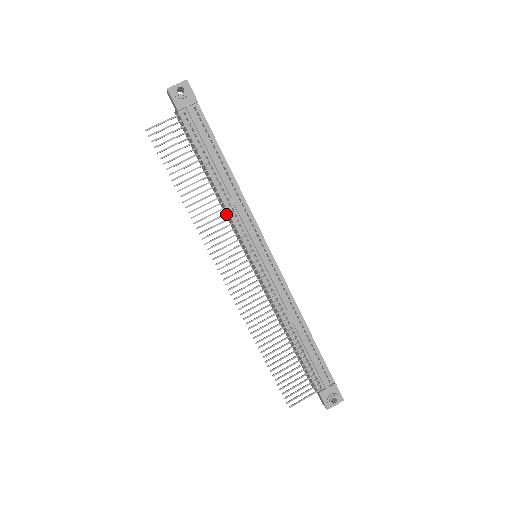
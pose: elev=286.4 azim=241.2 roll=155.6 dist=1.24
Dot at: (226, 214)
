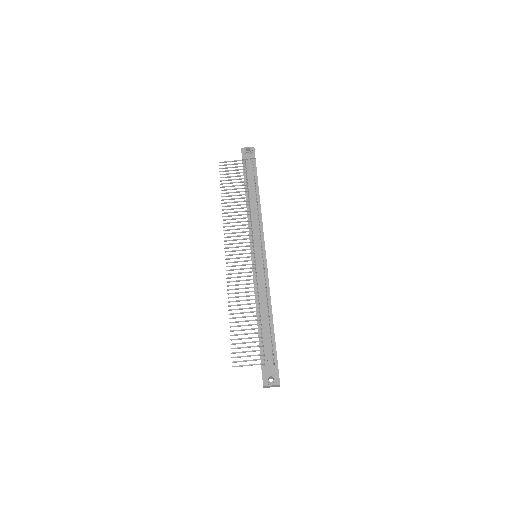
Dot at: occluded
